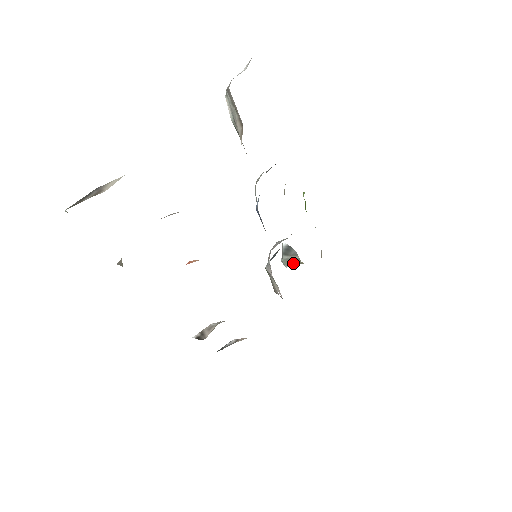
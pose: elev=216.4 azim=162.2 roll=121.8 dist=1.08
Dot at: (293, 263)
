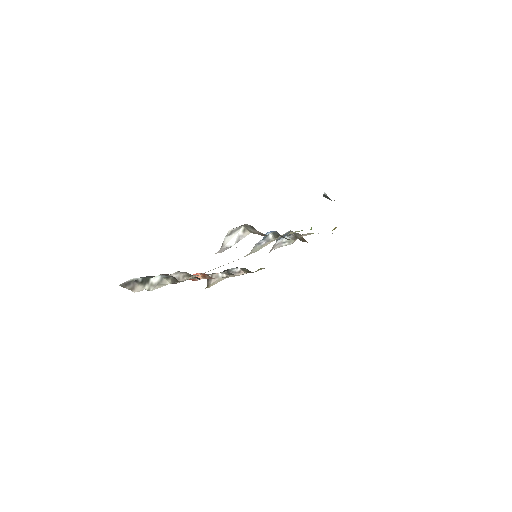
Dot at: occluded
